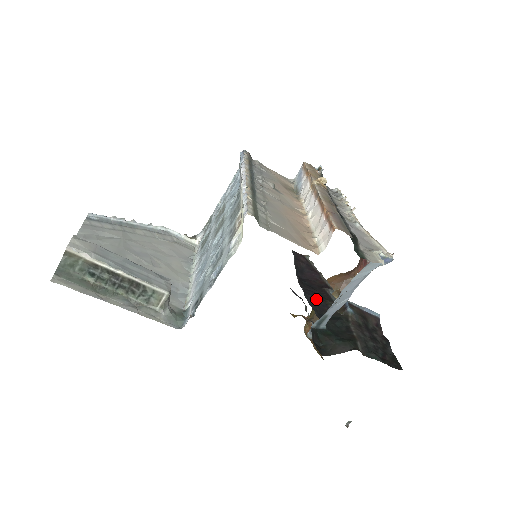
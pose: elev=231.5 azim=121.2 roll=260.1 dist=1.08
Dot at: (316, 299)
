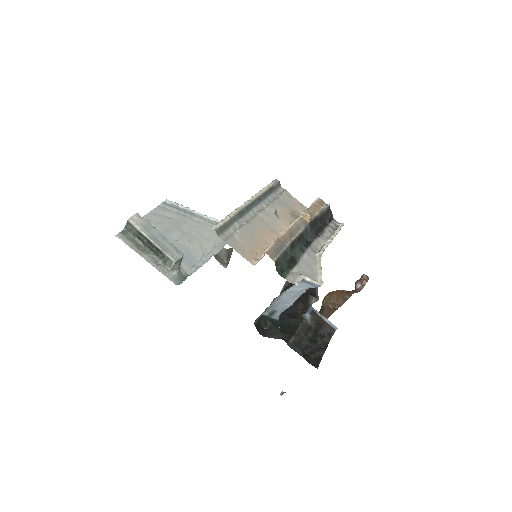
Dot at: occluded
